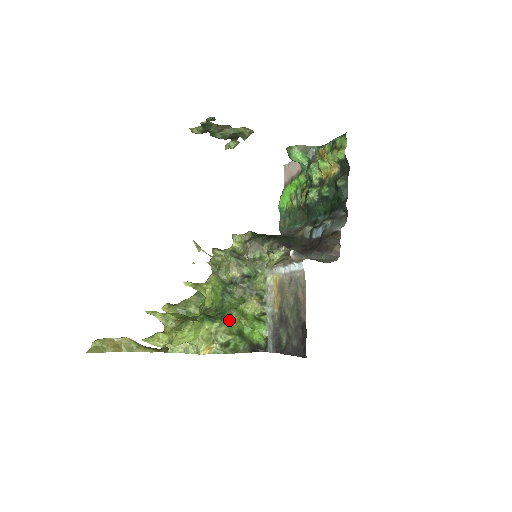
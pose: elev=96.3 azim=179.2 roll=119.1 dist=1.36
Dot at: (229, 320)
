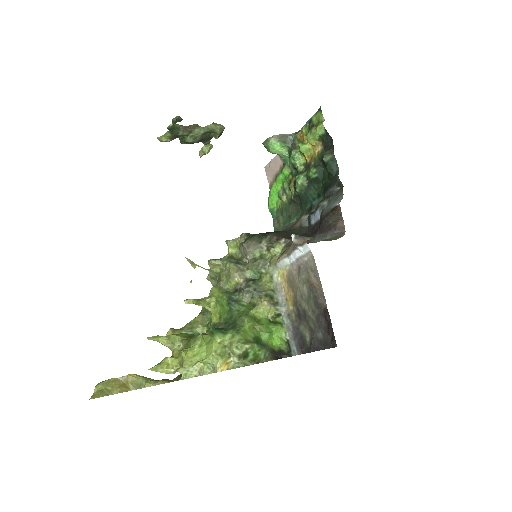
Dot at: (242, 328)
